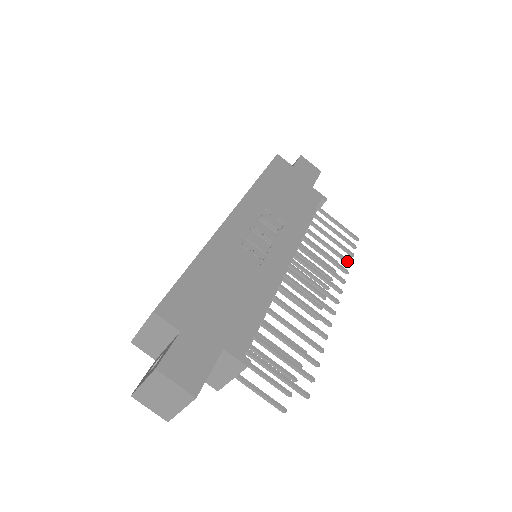
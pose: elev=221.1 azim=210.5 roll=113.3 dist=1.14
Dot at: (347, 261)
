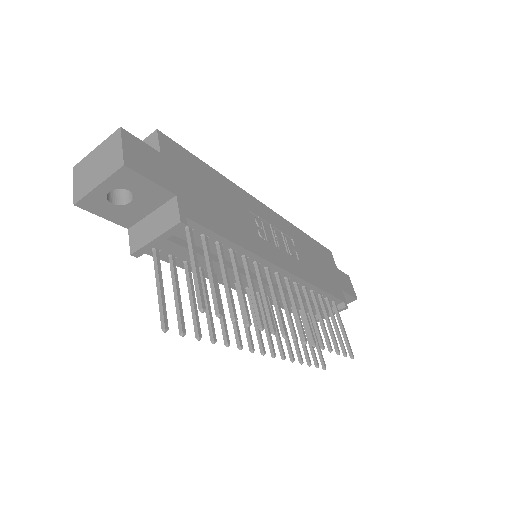
Dot at: (330, 345)
